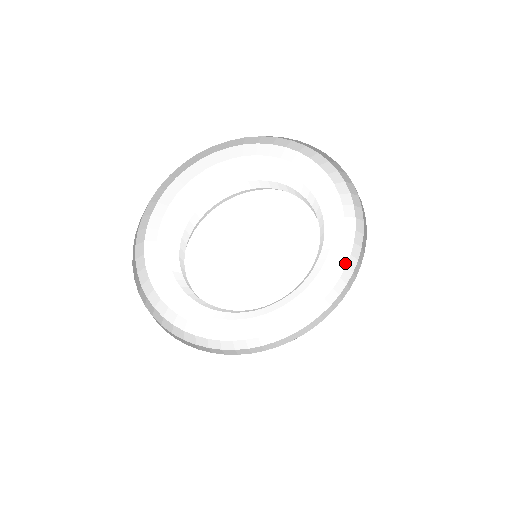
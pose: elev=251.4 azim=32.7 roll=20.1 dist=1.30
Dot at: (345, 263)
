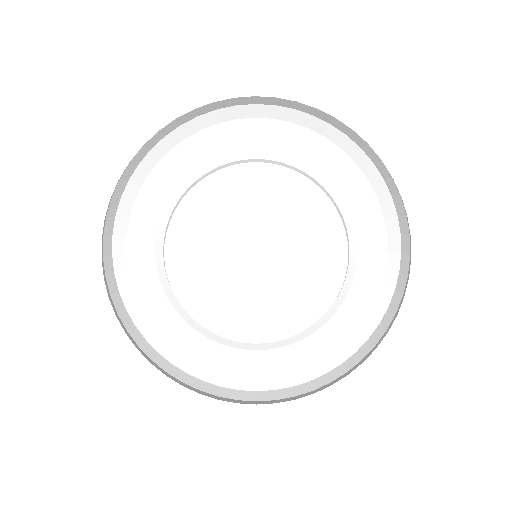
Dot at: (379, 318)
